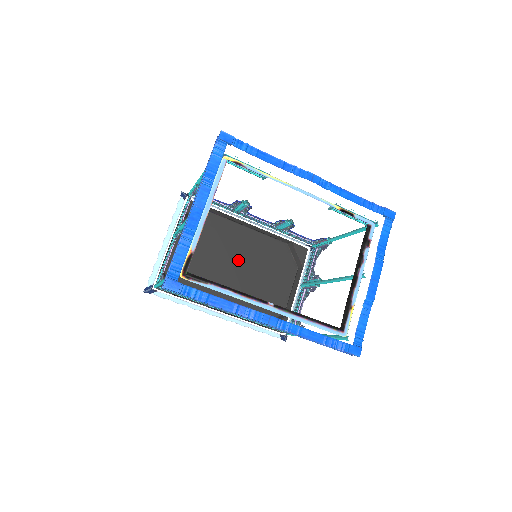
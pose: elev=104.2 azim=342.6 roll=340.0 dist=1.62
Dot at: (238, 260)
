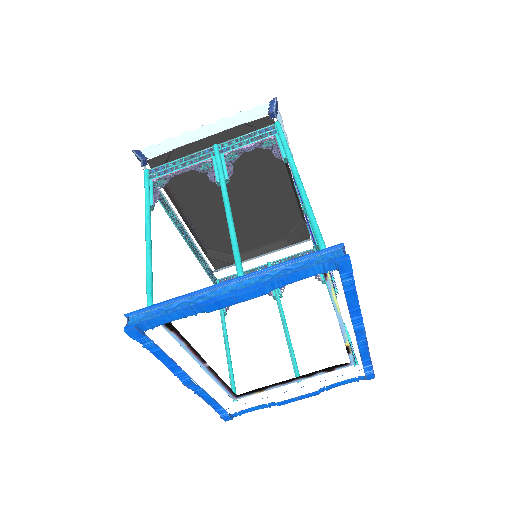
Dot at: (249, 196)
